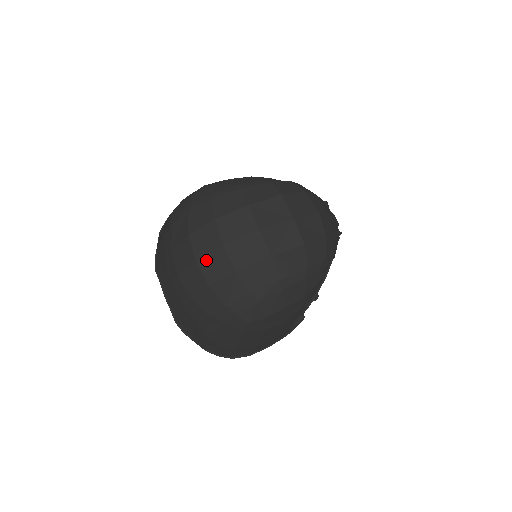
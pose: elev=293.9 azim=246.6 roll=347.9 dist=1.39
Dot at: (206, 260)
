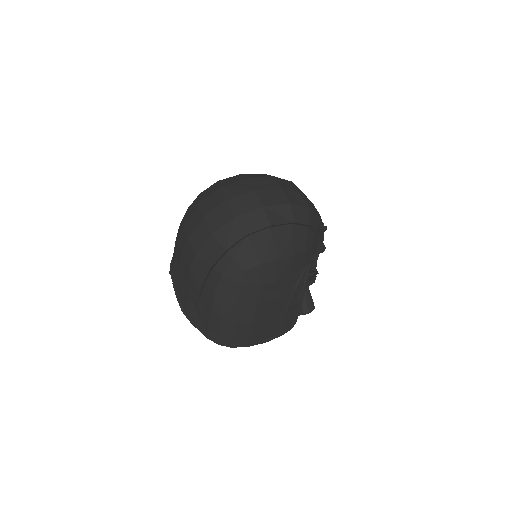
Dot at: (211, 215)
